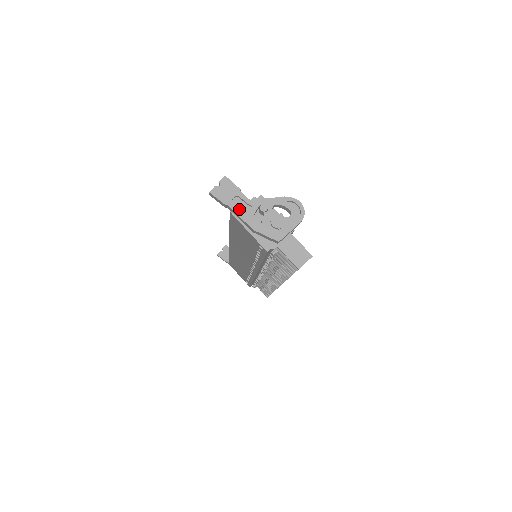
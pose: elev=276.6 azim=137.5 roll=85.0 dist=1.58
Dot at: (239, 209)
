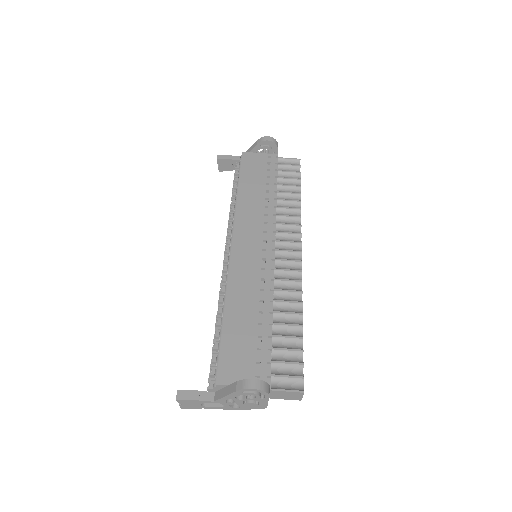
Dot at: (214, 407)
